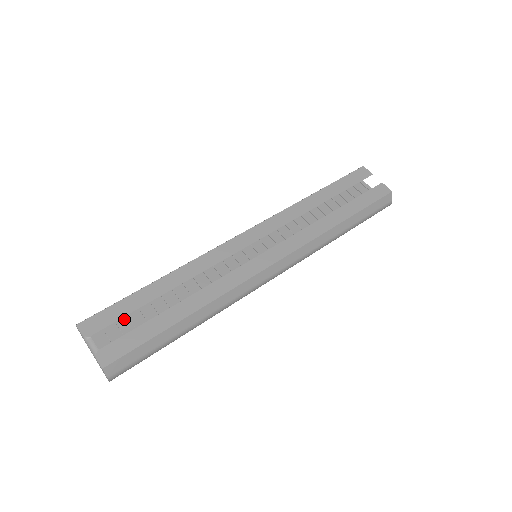
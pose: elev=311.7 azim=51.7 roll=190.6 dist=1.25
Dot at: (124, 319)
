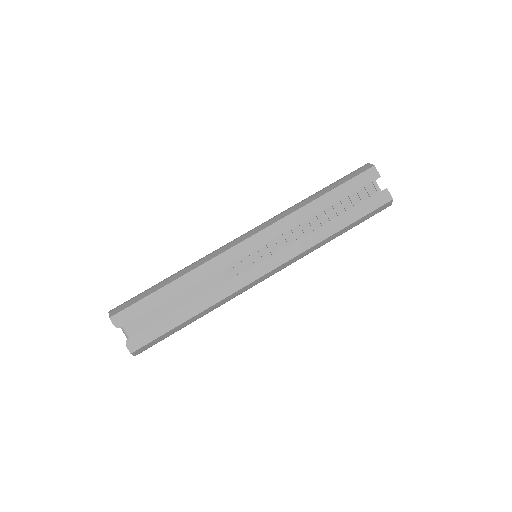
Dot at: occluded
